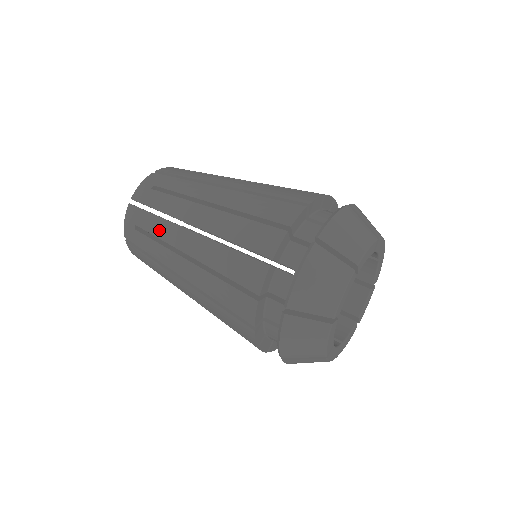
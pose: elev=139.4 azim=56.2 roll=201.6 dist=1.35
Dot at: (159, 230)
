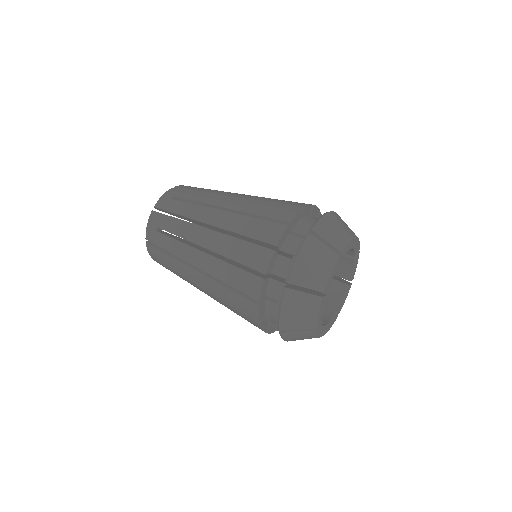
Dot at: (176, 266)
